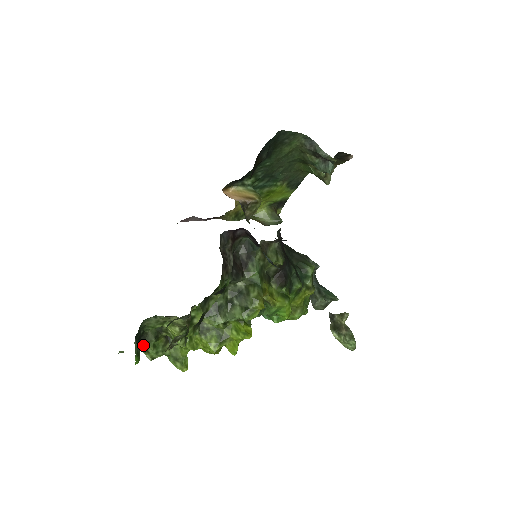
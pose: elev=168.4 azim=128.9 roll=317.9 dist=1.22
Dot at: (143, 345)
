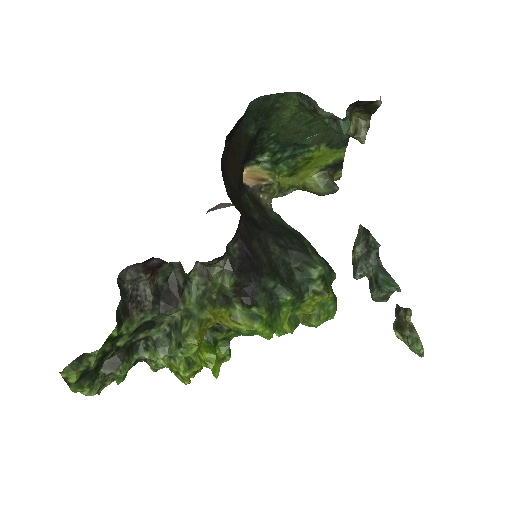
Dot at: occluded
